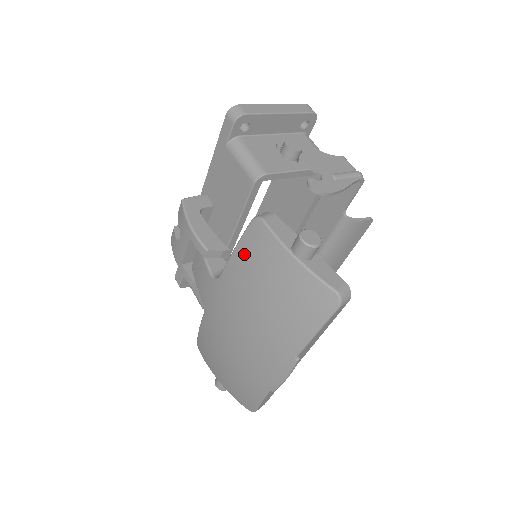
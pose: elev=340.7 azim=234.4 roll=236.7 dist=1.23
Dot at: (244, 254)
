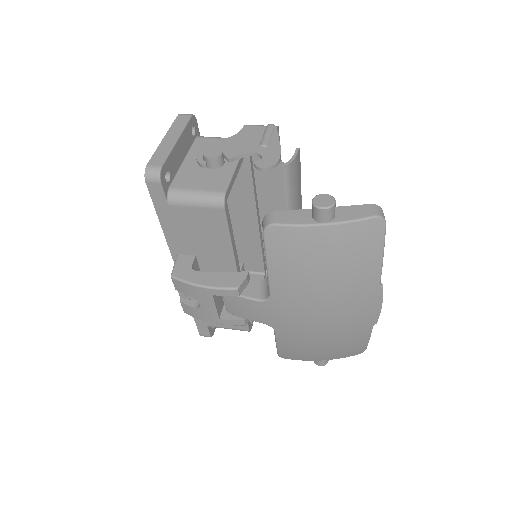
Dot at: (280, 261)
